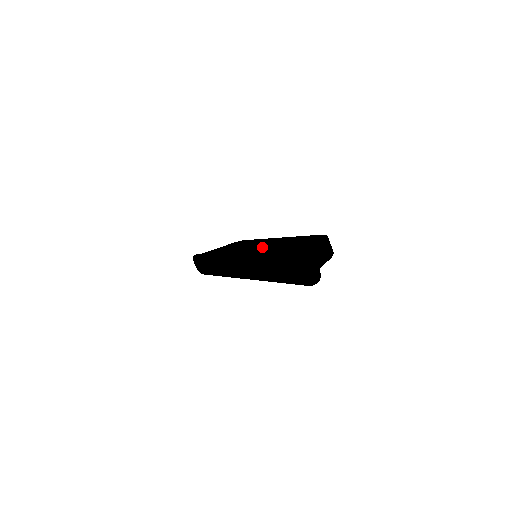
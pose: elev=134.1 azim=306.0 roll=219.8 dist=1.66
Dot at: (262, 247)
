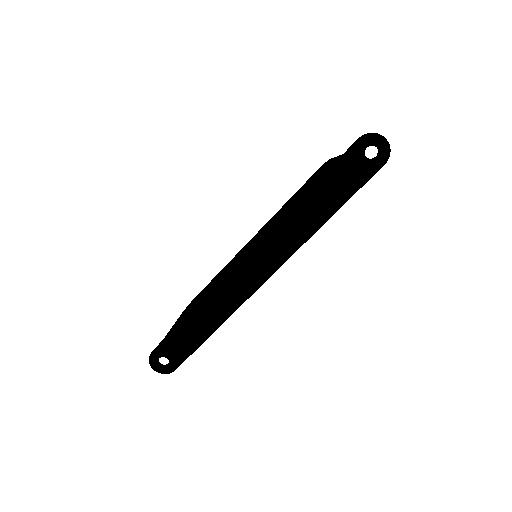
Dot at: (266, 228)
